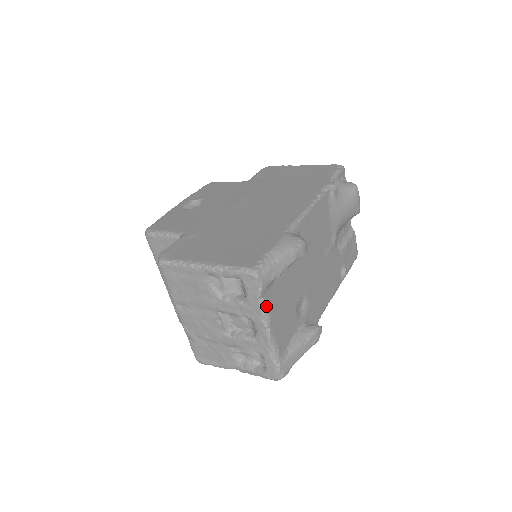
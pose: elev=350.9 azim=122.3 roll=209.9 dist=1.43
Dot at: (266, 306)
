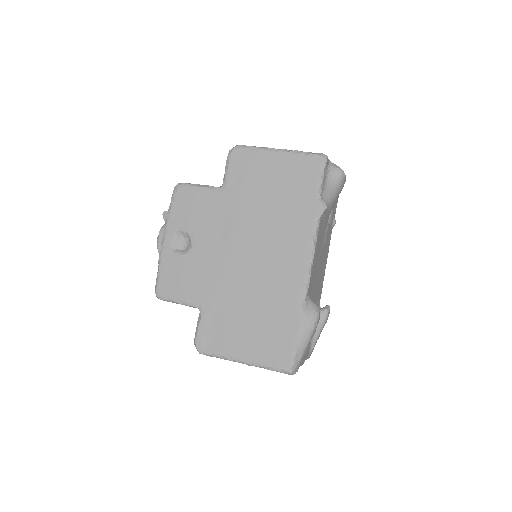
Dot at: occluded
